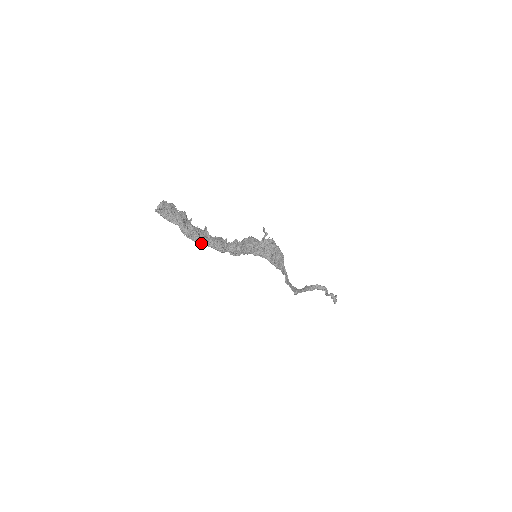
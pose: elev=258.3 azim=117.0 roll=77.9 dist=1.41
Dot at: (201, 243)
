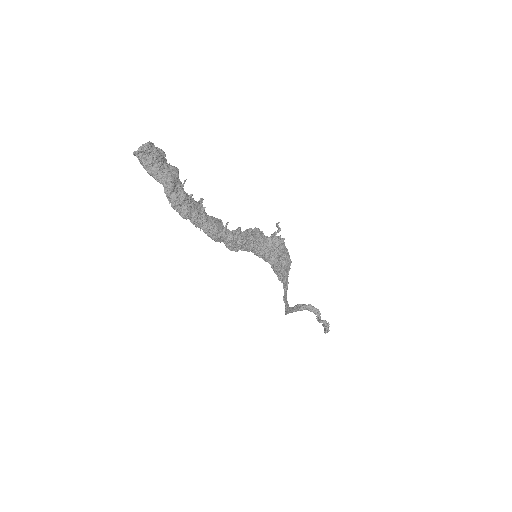
Dot at: (190, 221)
